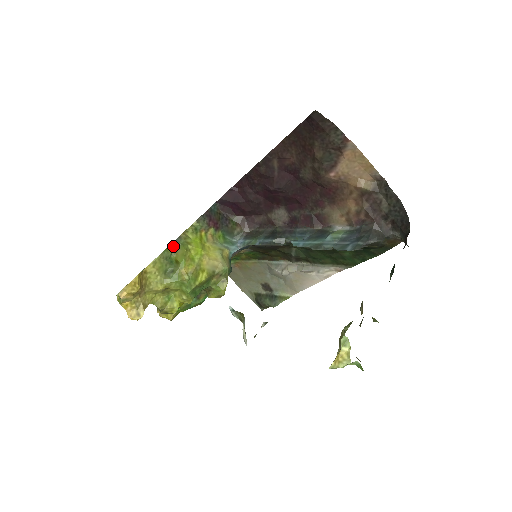
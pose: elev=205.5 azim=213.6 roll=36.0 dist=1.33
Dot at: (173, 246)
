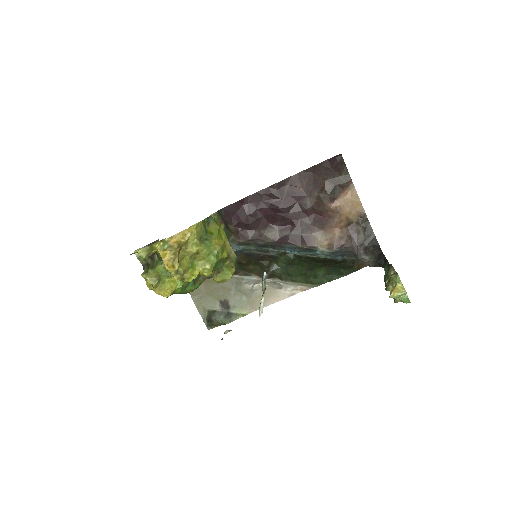
Dot at: (207, 221)
